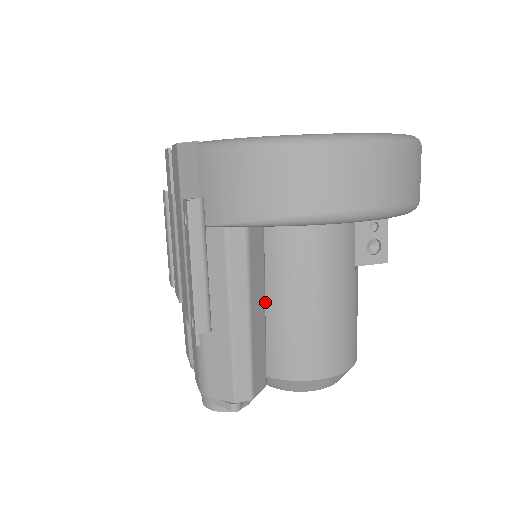
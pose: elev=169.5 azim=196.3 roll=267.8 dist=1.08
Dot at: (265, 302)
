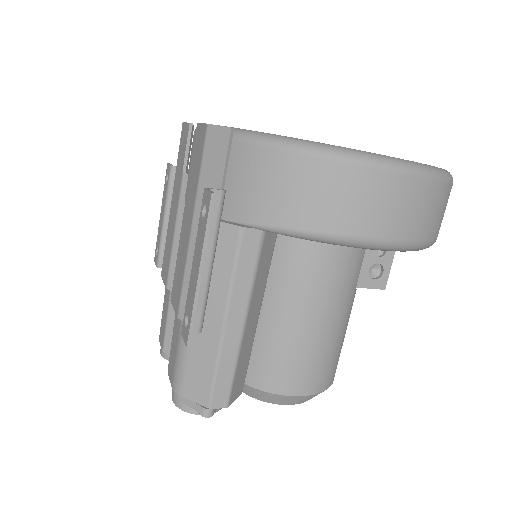
Dot at: occluded
